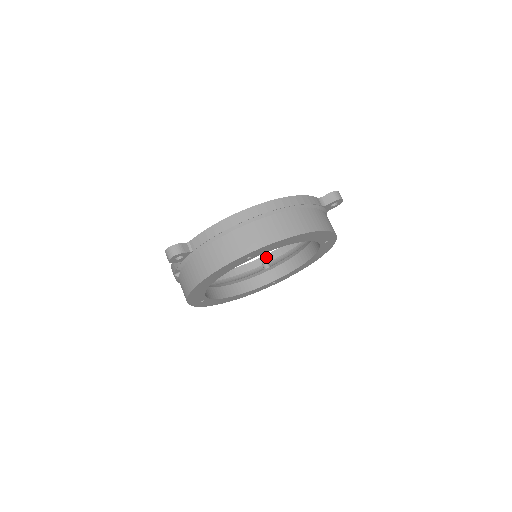
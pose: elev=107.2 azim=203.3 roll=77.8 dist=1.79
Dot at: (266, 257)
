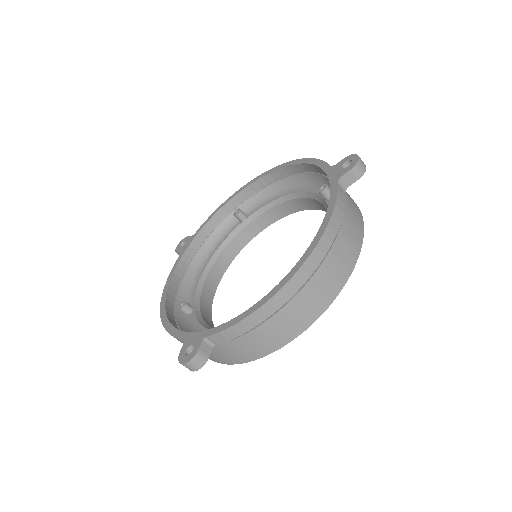
Dot at: (233, 201)
